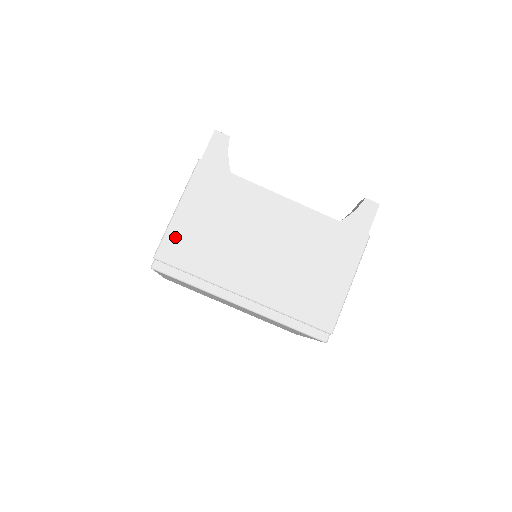
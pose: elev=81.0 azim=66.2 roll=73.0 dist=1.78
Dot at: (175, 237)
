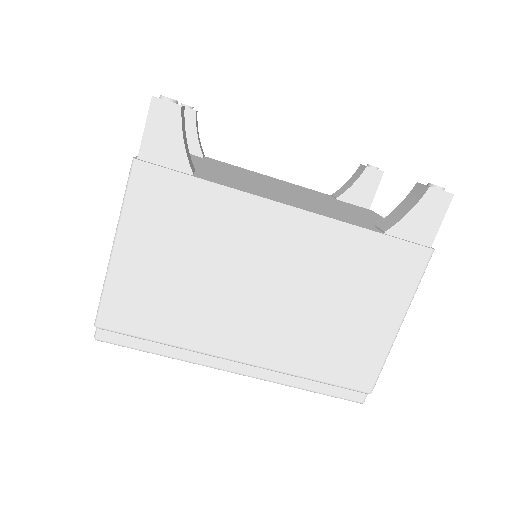
Dot at: (120, 293)
